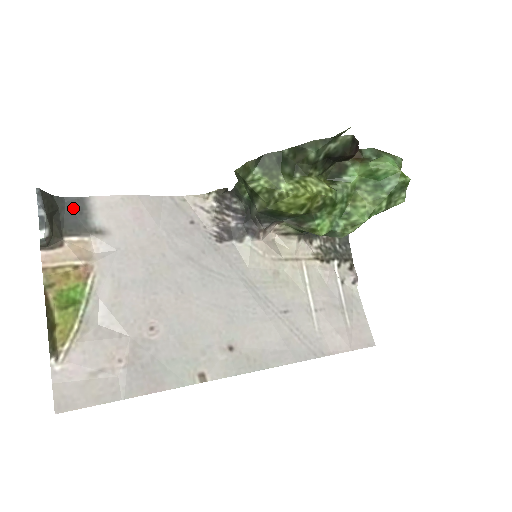
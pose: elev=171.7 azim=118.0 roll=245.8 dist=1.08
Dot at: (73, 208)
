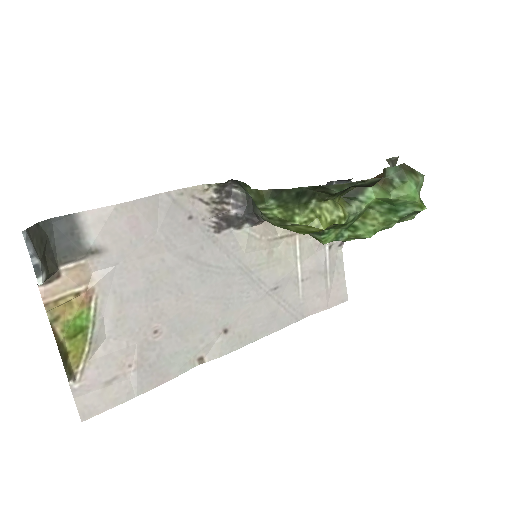
Dot at: (62, 229)
